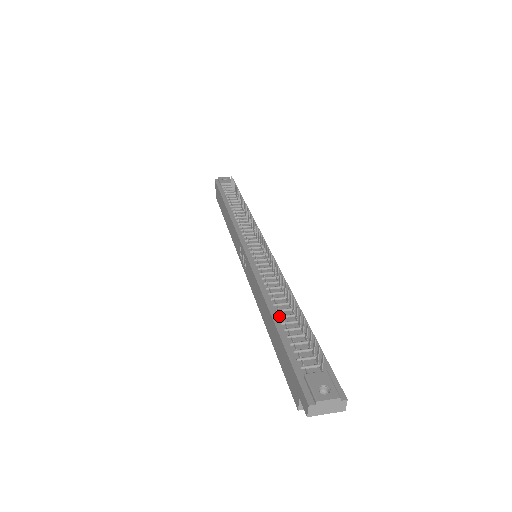
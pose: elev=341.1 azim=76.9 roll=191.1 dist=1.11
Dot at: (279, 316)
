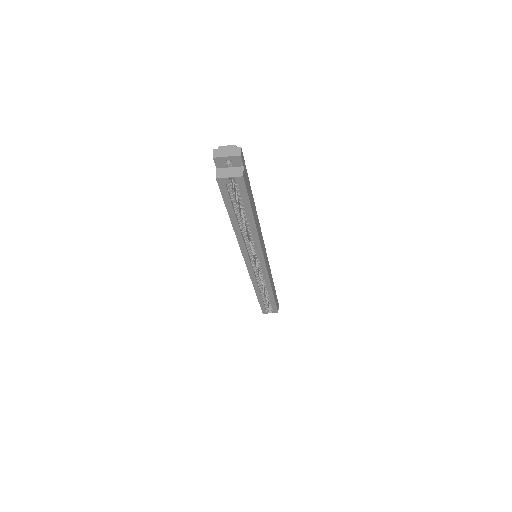
Dot at: occluded
